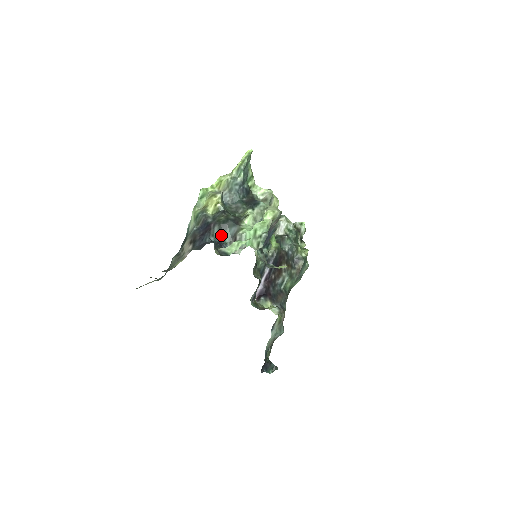
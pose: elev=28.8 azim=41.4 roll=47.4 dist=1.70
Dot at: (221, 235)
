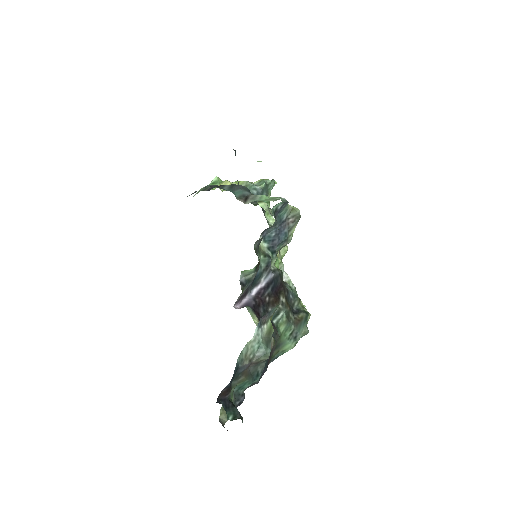
Dot at: (232, 189)
